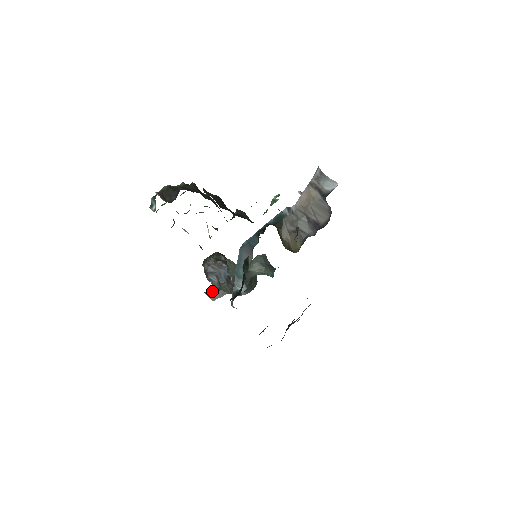
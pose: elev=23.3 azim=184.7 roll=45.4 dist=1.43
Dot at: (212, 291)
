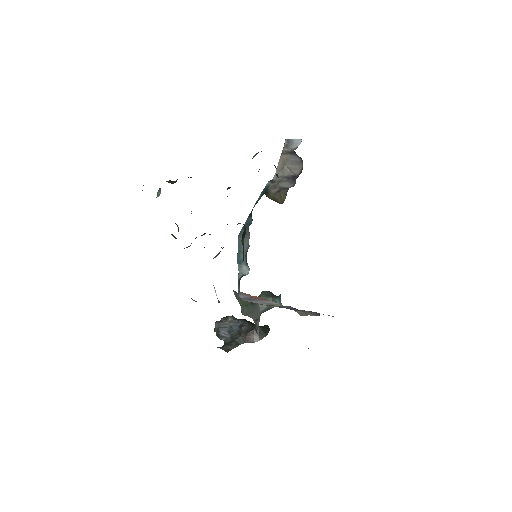
Dot at: (225, 345)
